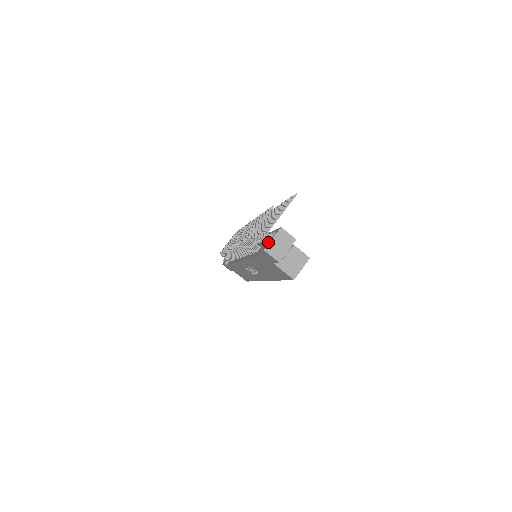
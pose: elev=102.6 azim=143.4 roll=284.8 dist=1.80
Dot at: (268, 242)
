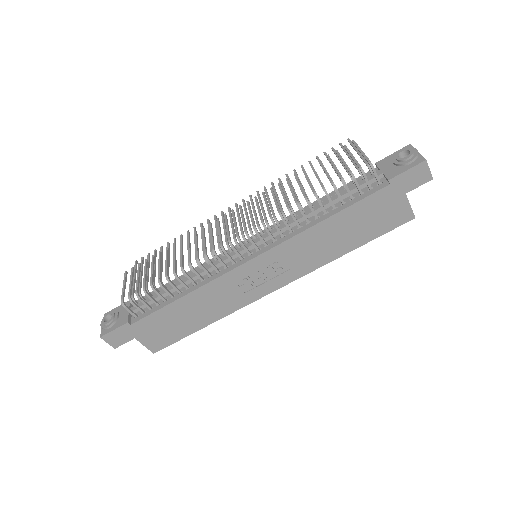
Dot at: (415, 156)
